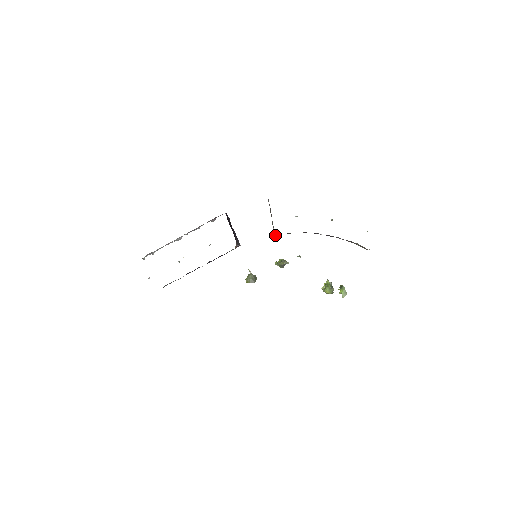
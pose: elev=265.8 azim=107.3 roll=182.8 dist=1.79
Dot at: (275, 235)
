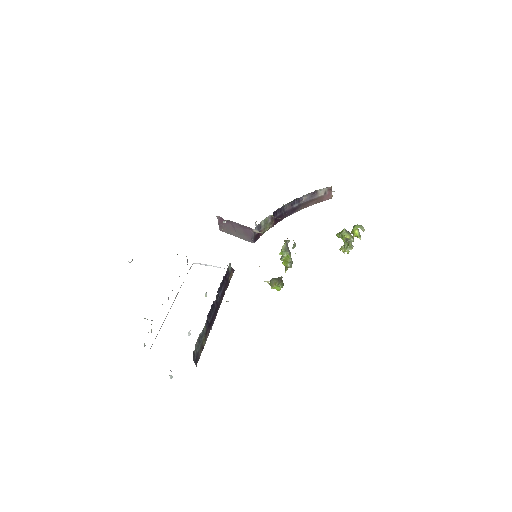
Dot at: (253, 236)
